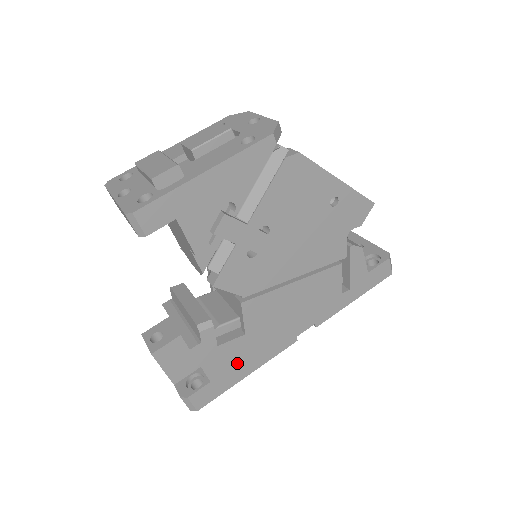
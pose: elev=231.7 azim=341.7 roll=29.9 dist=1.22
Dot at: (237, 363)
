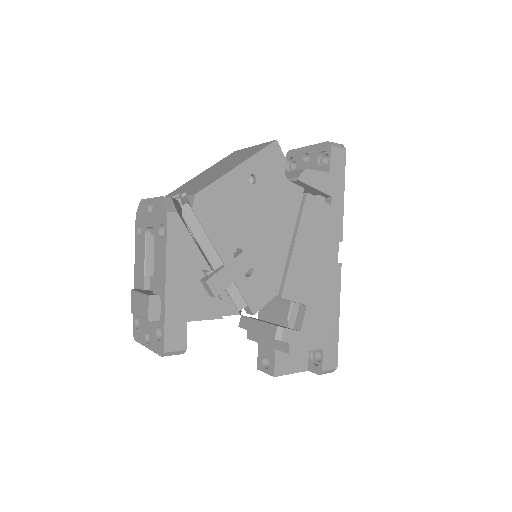
Dot at: (324, 322)
